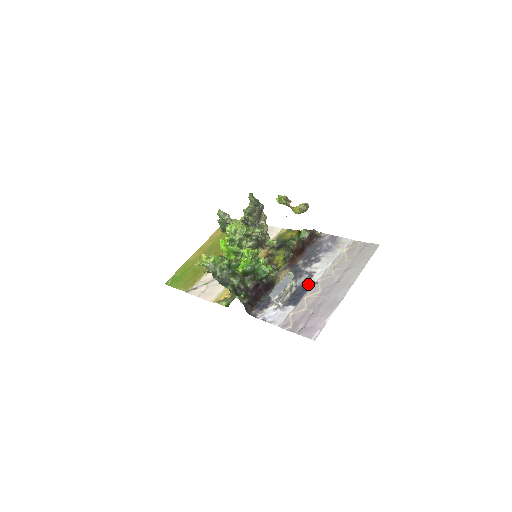
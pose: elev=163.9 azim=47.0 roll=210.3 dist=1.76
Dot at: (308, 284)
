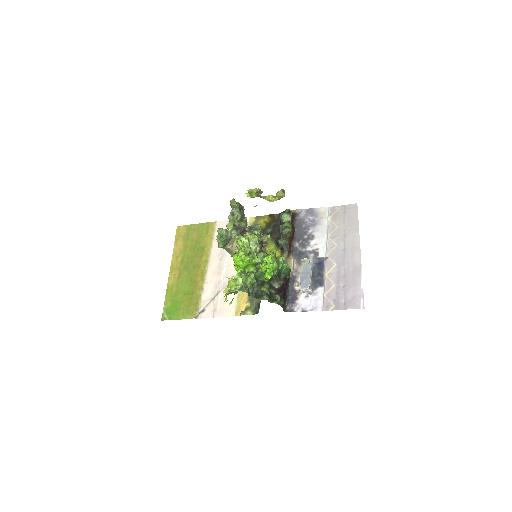
Dot at: (319, 262)
